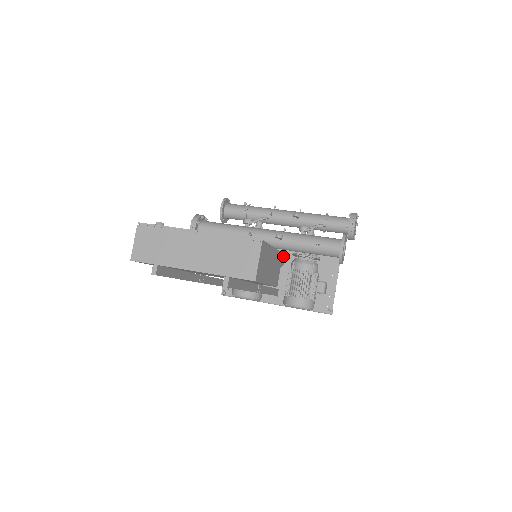
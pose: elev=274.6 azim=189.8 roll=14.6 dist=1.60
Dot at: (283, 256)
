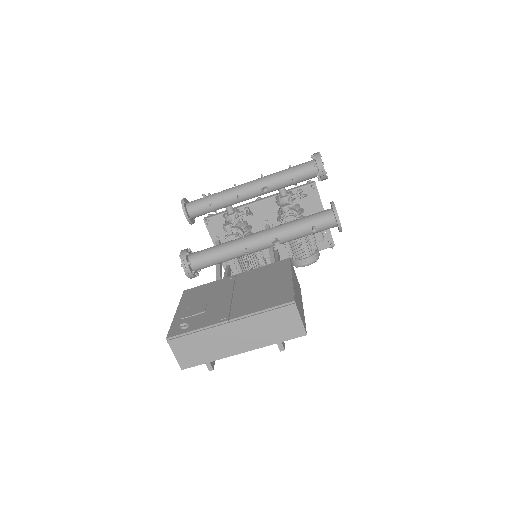
Dot at: (265, 220)
